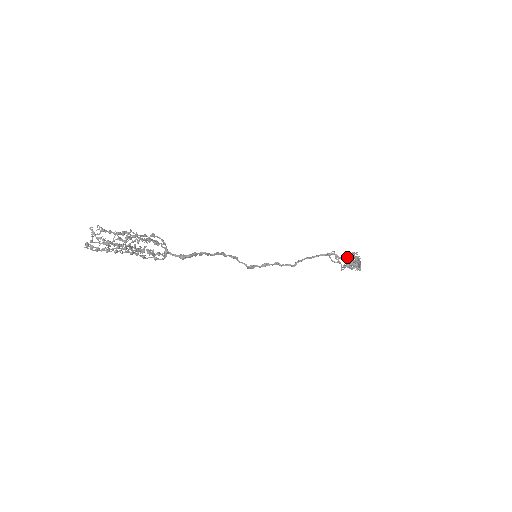
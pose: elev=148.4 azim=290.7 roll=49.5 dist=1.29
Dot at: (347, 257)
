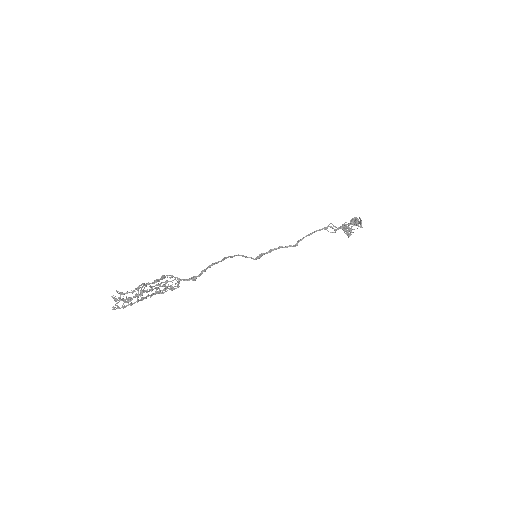
Dot at: (342, 228)
